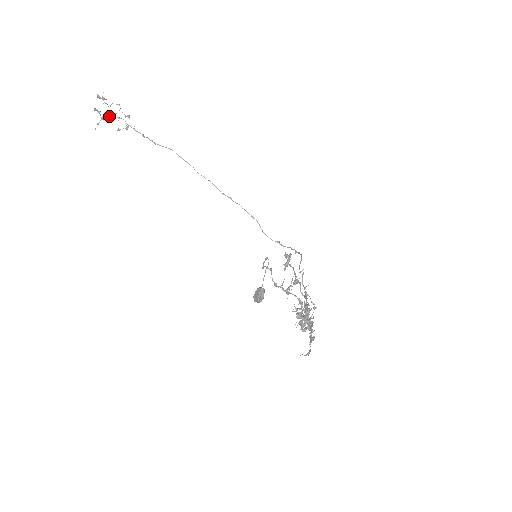
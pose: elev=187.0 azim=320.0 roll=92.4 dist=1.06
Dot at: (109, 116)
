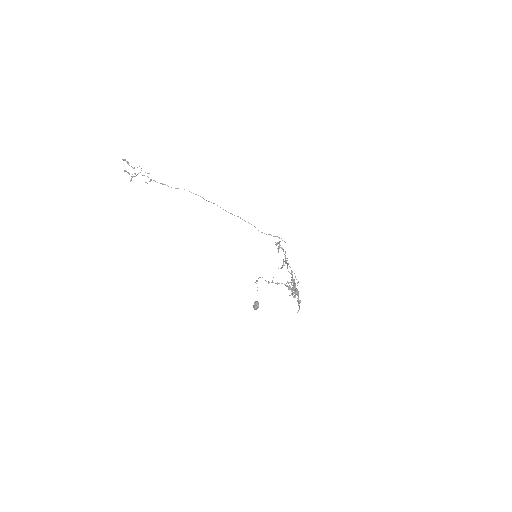
Dot at: (136, 175)
